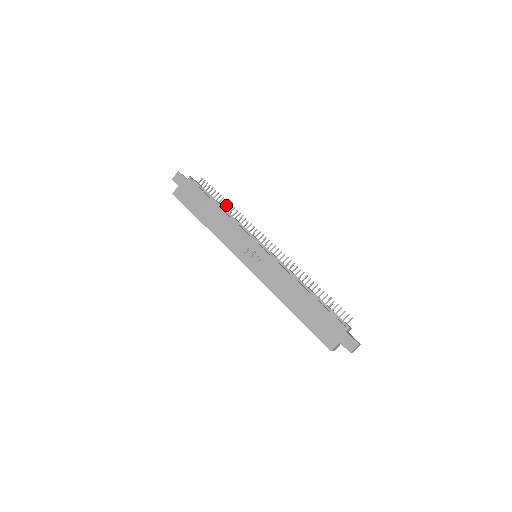
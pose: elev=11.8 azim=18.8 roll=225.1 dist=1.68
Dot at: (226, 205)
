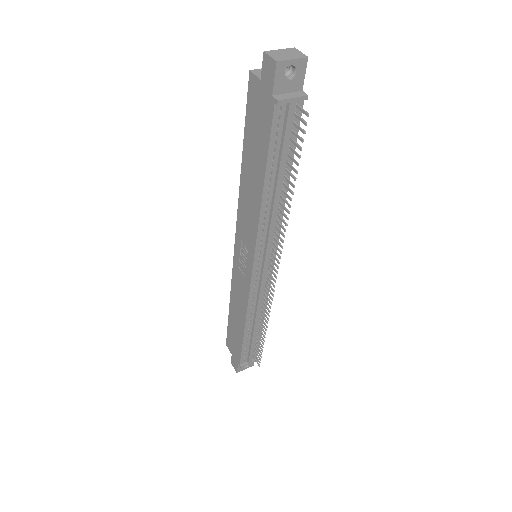
Dot at: (288, 189)
